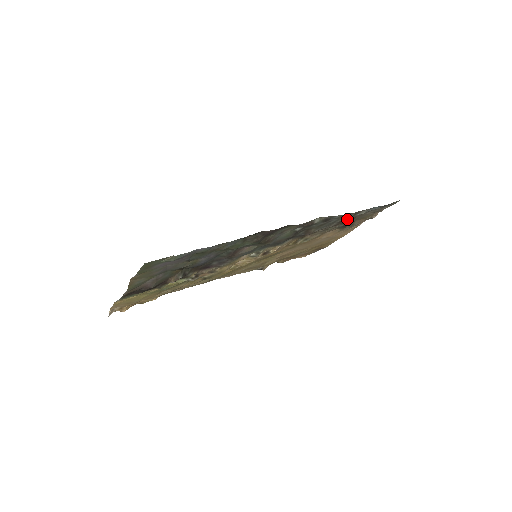
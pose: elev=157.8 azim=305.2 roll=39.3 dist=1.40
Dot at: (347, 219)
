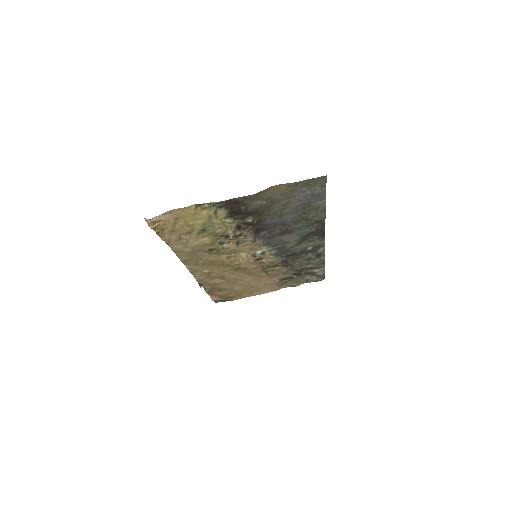
Dot at: (305, 270)
